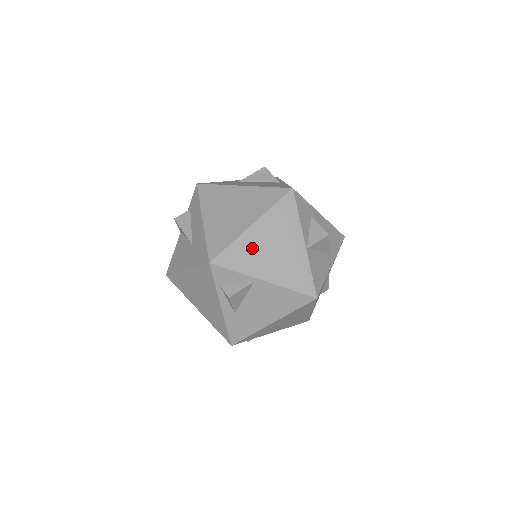
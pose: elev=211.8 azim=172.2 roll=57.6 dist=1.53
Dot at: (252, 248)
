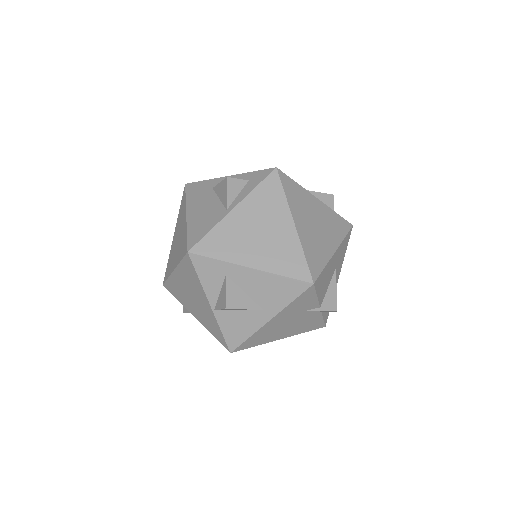
Dot at: (180, 289)
